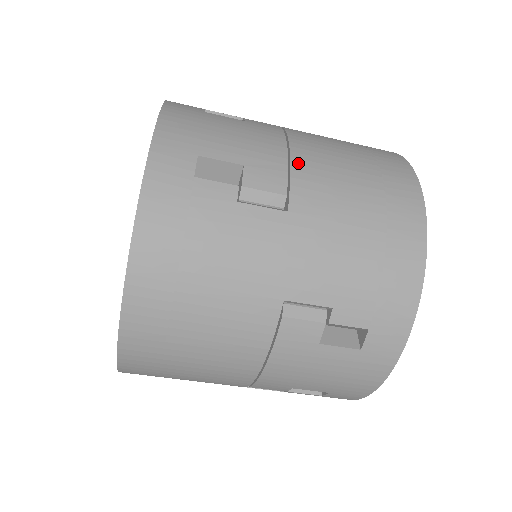
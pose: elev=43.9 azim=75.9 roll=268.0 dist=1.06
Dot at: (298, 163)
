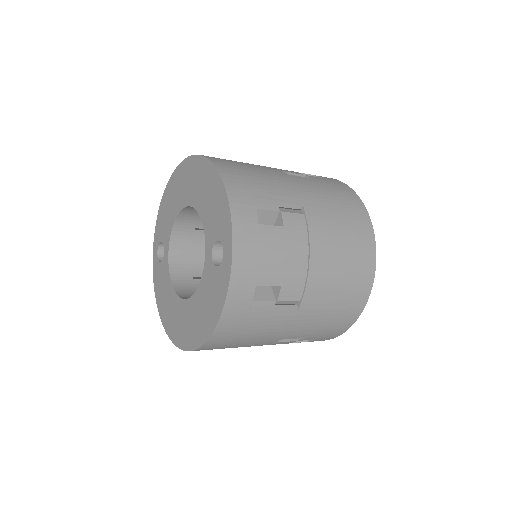
Dot at: (312, 275)
